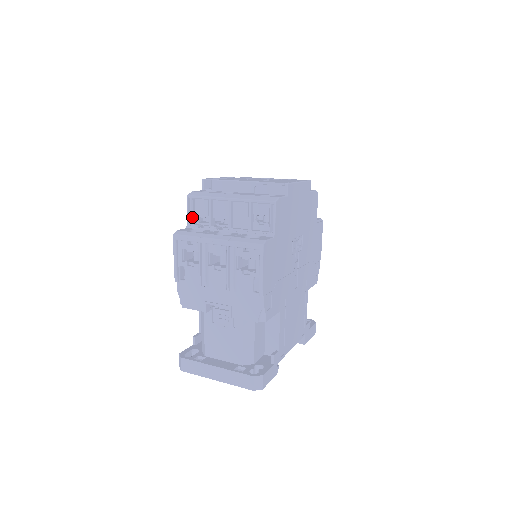
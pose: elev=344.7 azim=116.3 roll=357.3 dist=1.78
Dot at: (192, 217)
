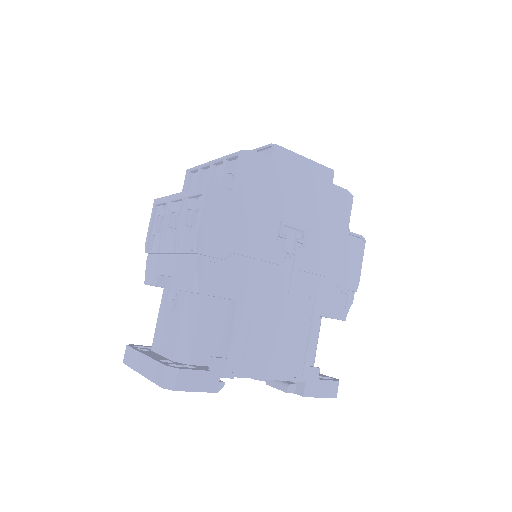
Dot at: occluded
